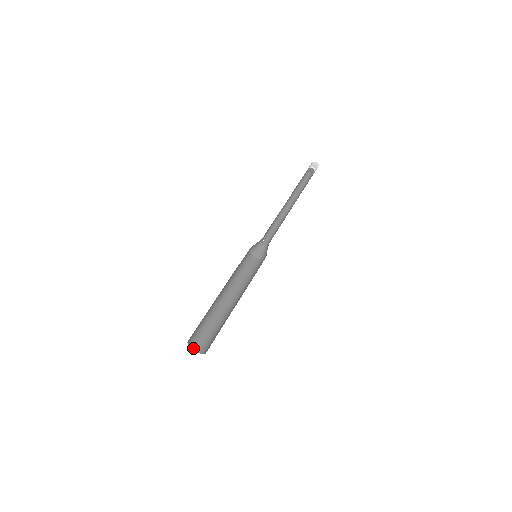
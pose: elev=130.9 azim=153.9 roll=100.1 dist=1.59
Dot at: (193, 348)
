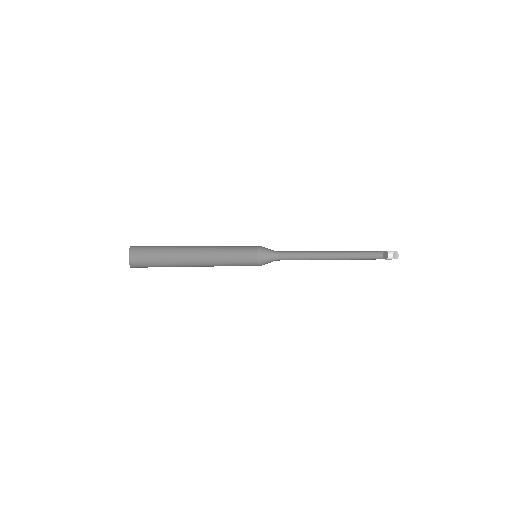
Dot at: (130, 259)
